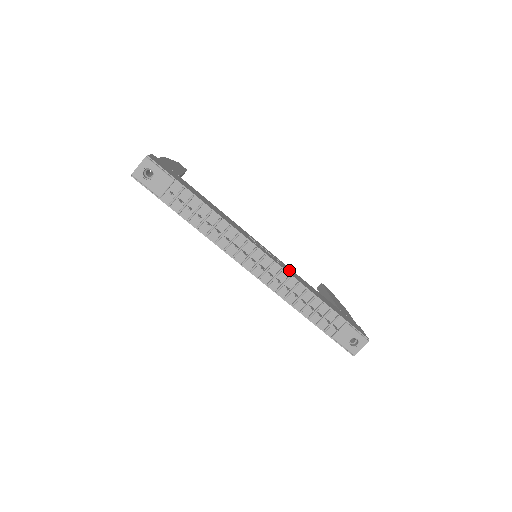
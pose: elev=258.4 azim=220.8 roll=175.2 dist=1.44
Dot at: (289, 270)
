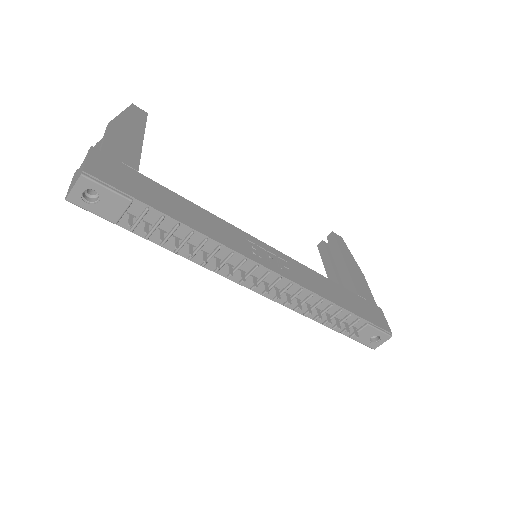
Dot at: (299, 273)
